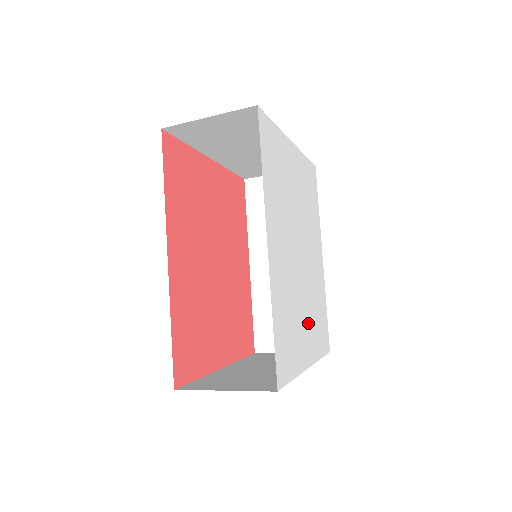
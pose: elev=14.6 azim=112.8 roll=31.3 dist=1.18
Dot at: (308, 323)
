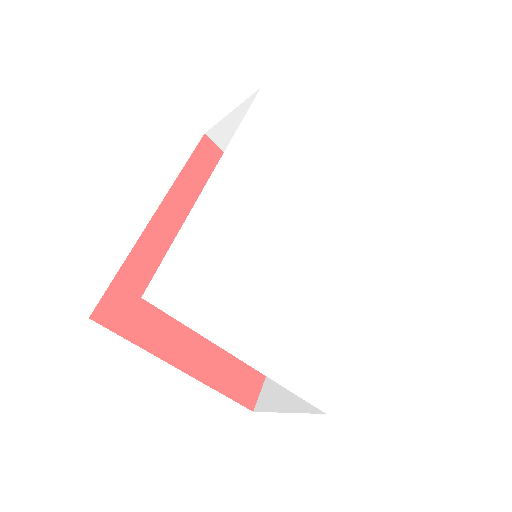
Dot at: (273, 320)
